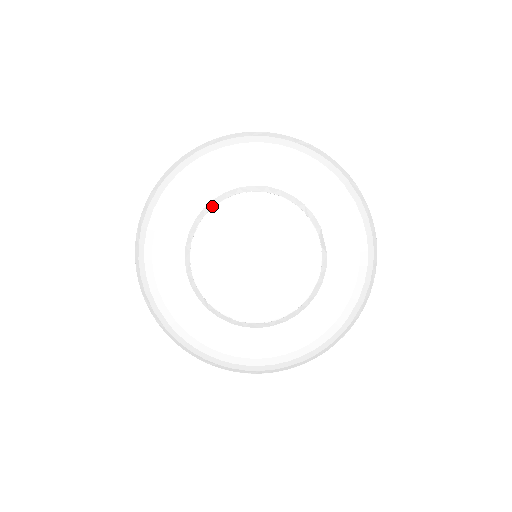
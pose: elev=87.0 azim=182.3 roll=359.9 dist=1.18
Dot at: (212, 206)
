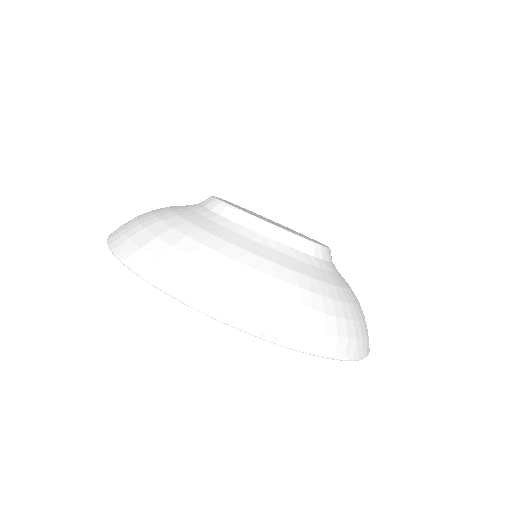
Dot at: (210, 199)
